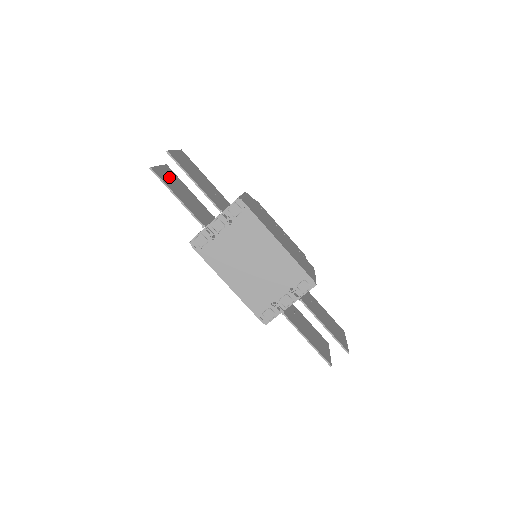
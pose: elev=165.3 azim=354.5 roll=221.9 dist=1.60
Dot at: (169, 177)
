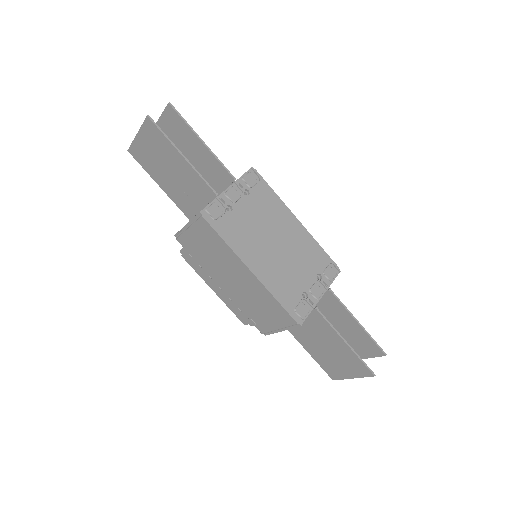
Dot at: (151, 148)
